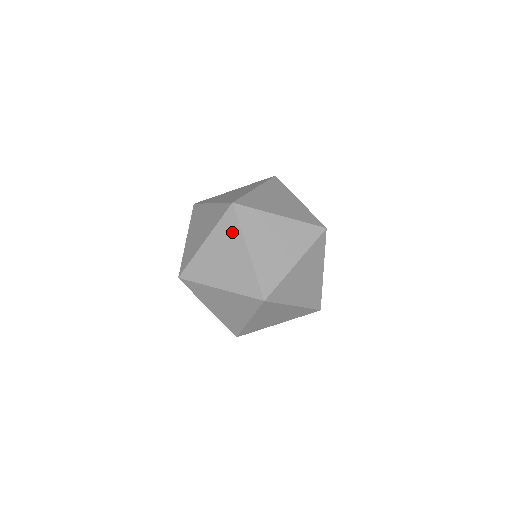
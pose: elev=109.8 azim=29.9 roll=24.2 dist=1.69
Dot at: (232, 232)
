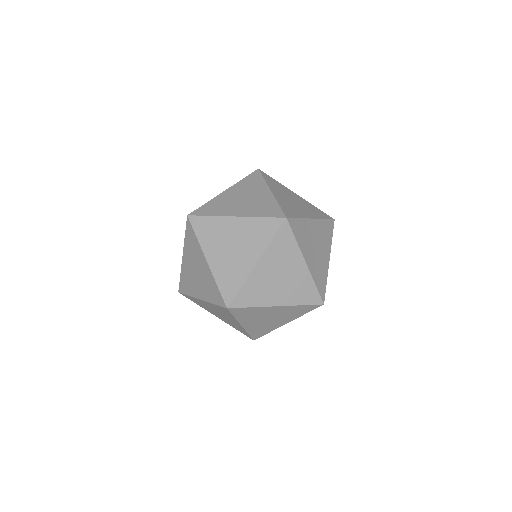
Dot at: (262, 236)
